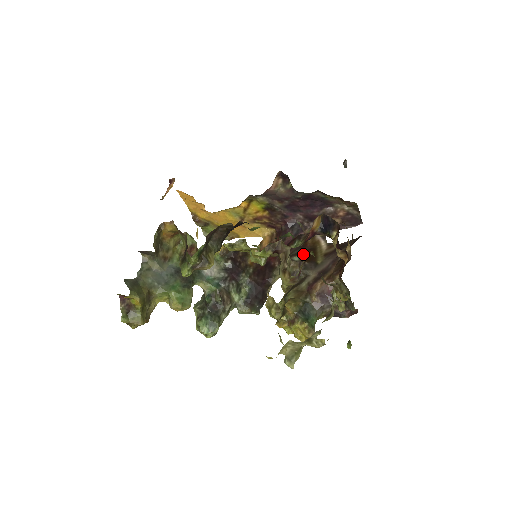
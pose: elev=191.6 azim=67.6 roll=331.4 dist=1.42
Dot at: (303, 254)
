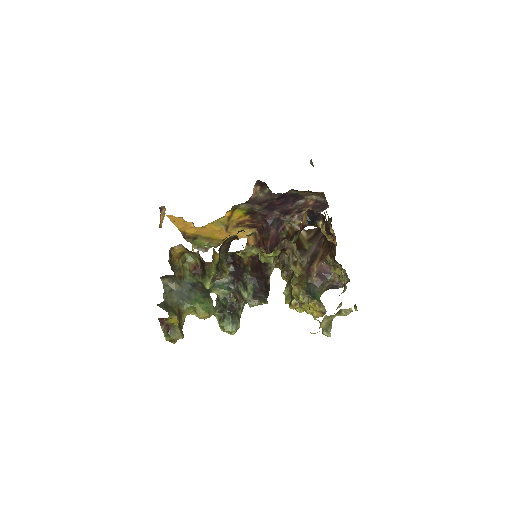
Dot at: occluded
